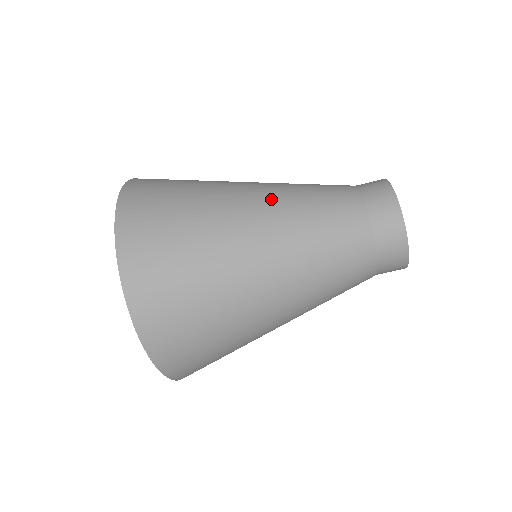
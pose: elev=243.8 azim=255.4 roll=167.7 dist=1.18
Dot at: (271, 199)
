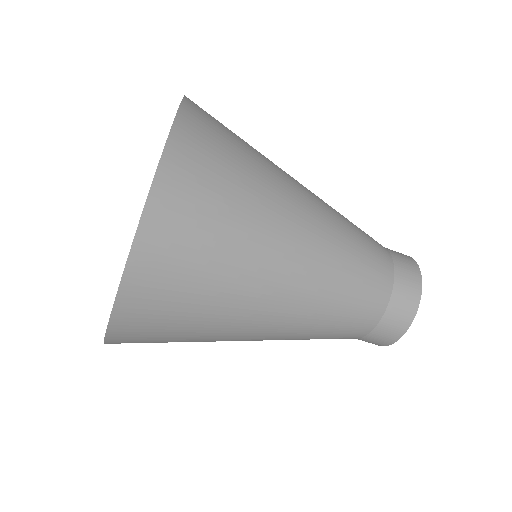
Dot at: (323, 222)
